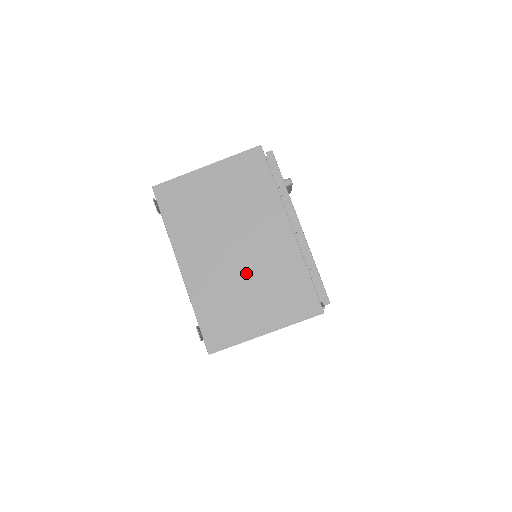
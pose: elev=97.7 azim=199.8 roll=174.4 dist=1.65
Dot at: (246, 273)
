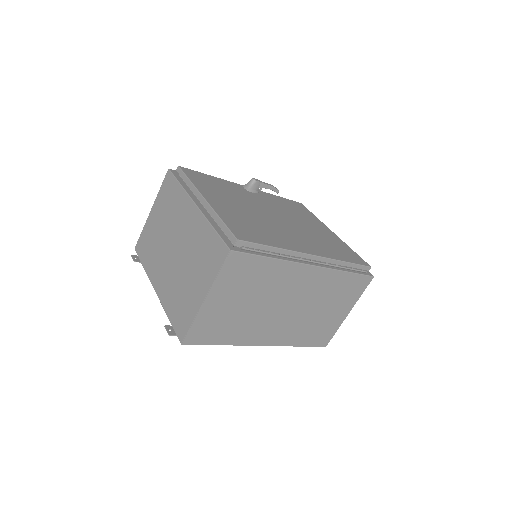
Dot at: (183, 262)
